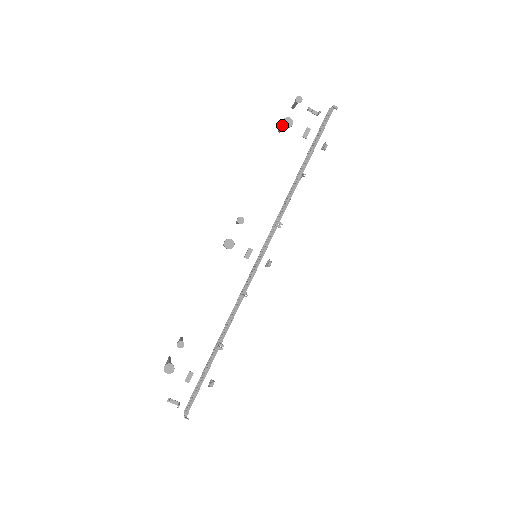
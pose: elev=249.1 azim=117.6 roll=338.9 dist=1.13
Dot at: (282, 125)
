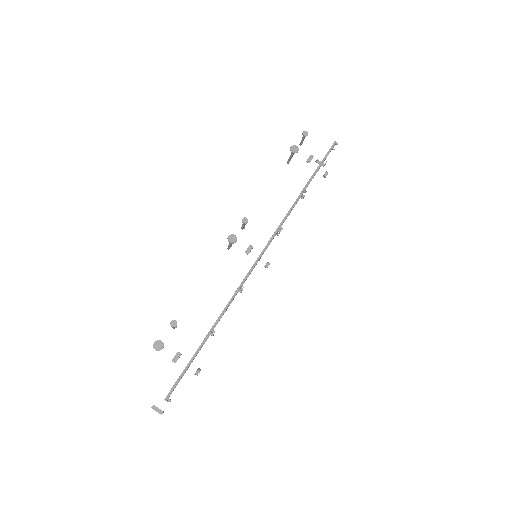
Dot at: occluded
